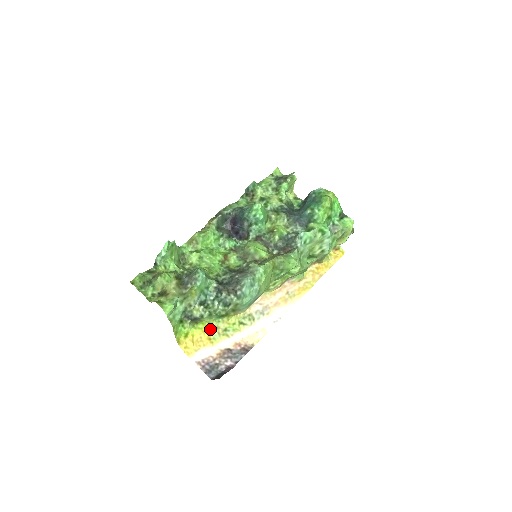
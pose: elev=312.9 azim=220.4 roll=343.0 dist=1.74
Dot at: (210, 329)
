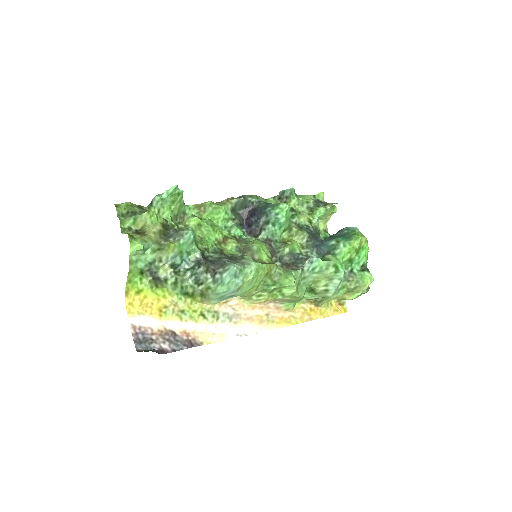
Dot at: (167, 301)
